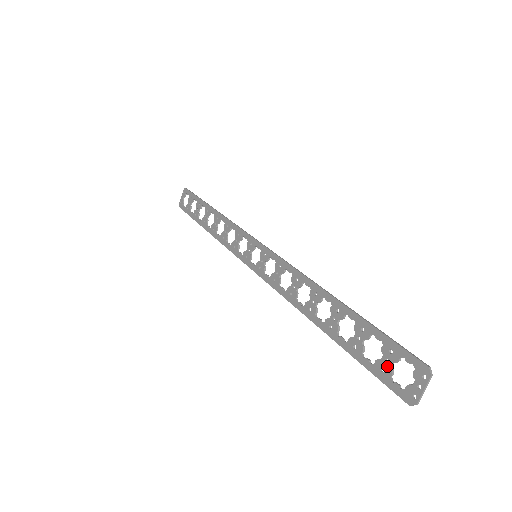
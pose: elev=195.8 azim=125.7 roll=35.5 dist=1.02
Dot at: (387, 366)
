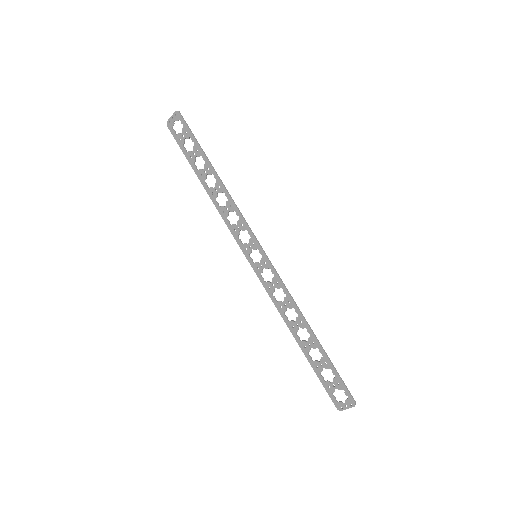
Dot at: (333, 388)
